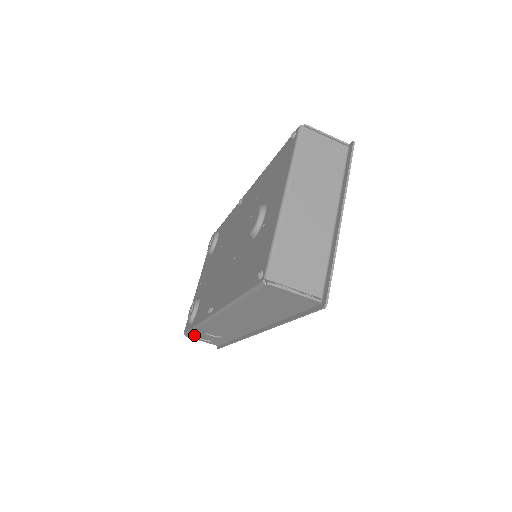
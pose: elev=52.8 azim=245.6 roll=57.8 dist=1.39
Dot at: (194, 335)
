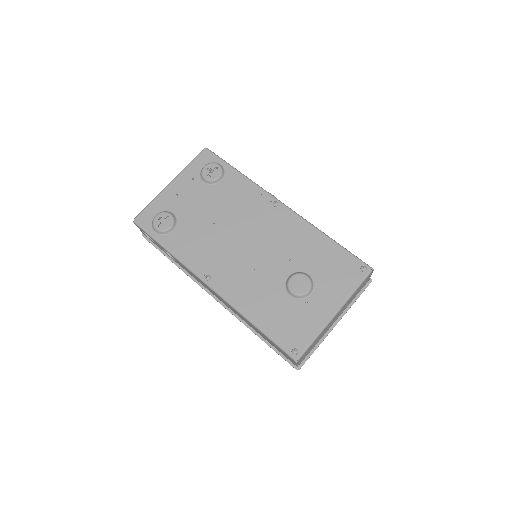
Dot at: occluded
